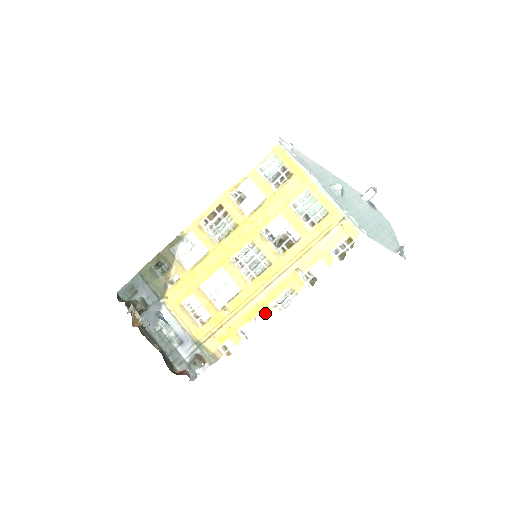
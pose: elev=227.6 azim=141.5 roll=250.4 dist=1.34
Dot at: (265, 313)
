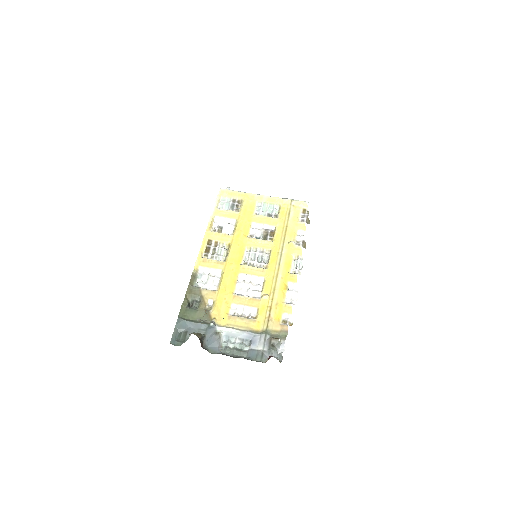
Dot at: (292, 280)
